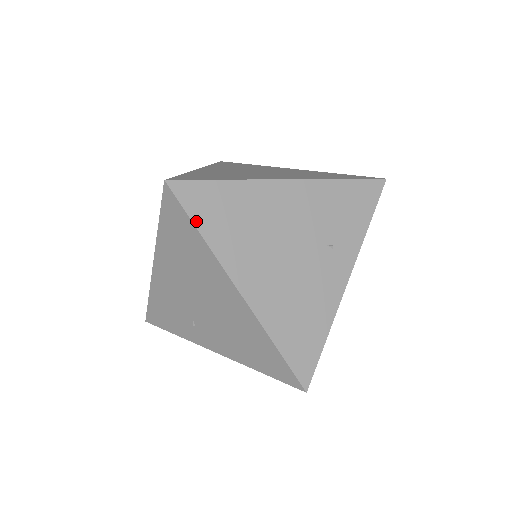
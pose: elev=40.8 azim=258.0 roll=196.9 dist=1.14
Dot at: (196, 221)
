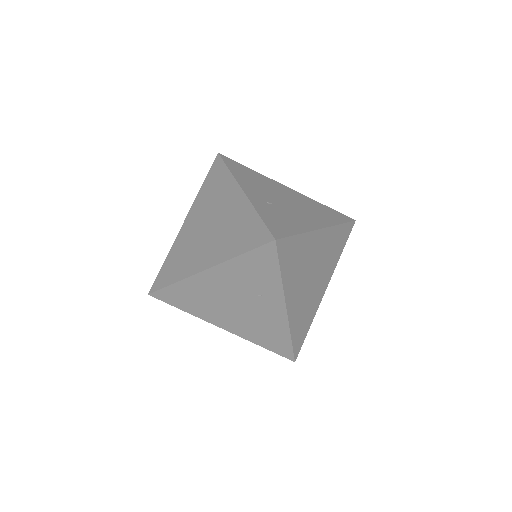
Dot at: (176, 306)
